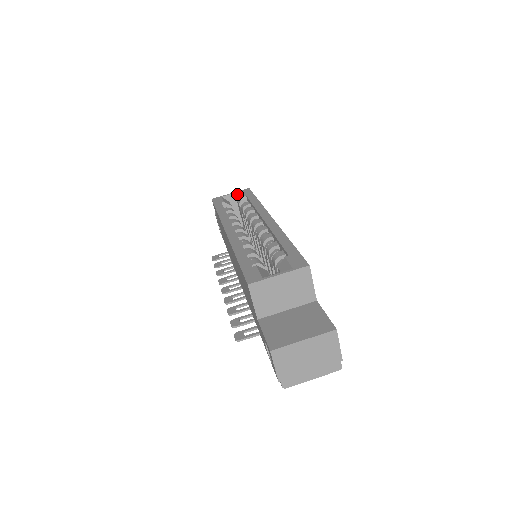
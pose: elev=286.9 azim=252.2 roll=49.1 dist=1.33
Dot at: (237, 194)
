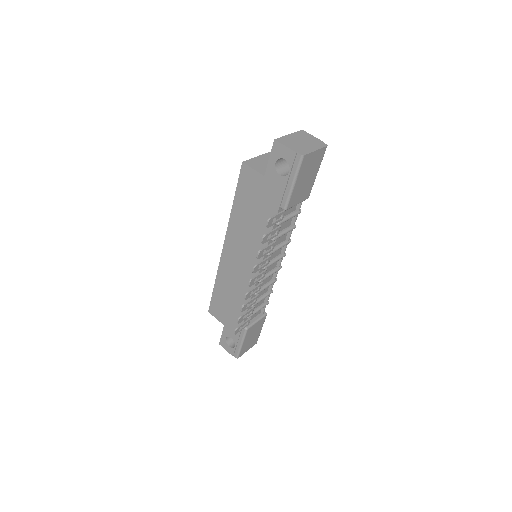
Dot at: occluded
